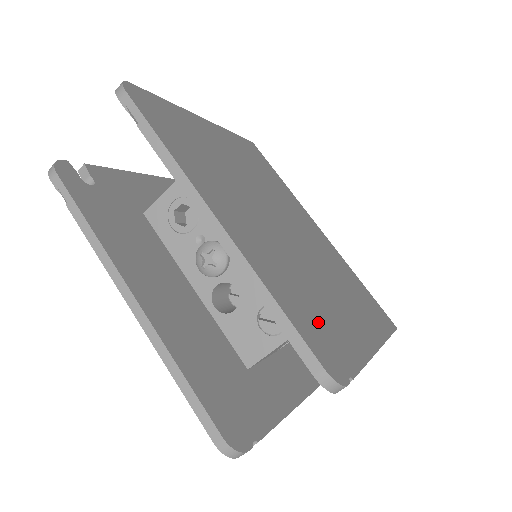
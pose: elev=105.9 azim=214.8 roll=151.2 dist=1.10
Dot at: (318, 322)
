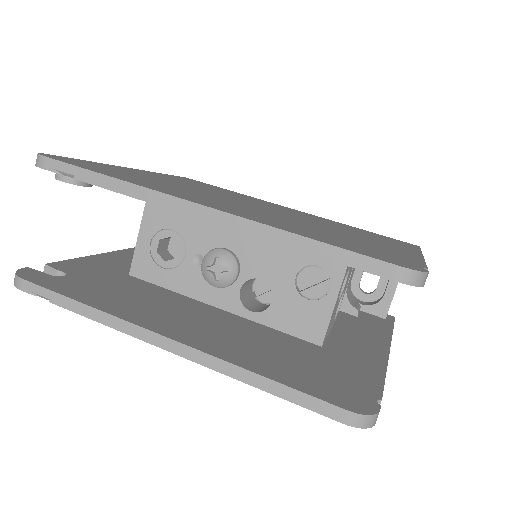
Dot at: (357, 246)
